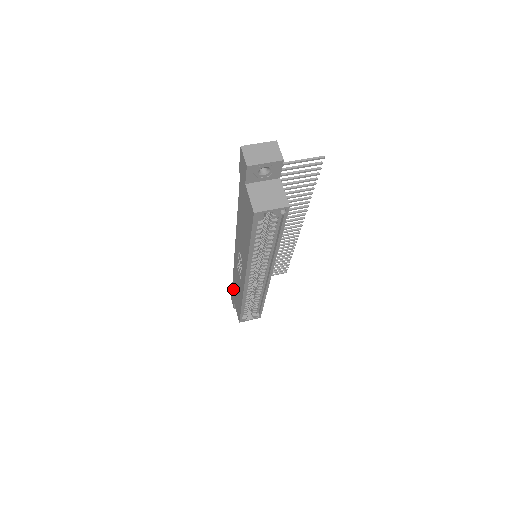
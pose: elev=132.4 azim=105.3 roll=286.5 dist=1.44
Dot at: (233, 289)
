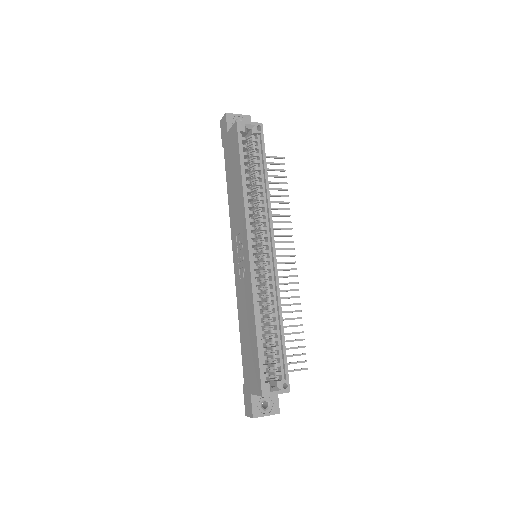
Dot at: (244, 364)
